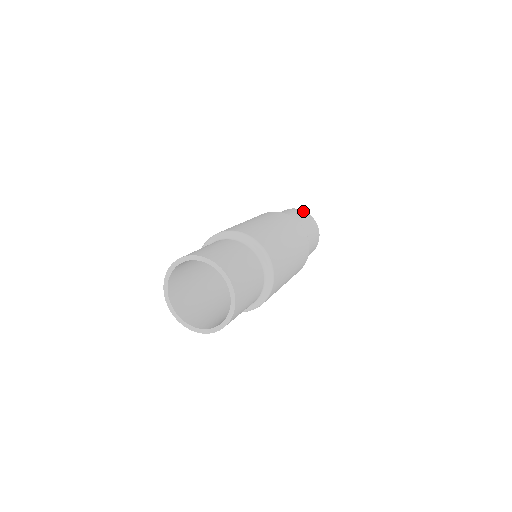
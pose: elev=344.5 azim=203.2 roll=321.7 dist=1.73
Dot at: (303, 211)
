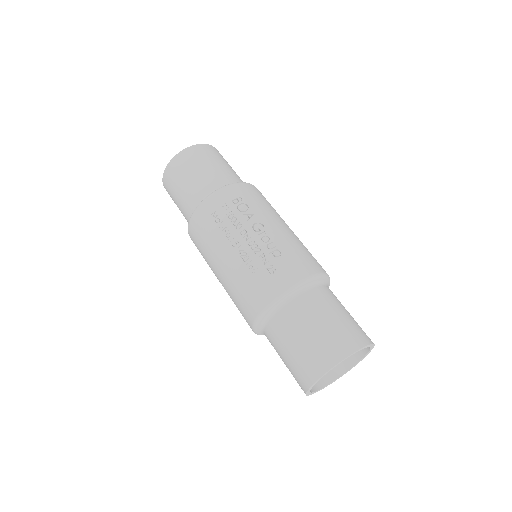
Dot at: (218, 151)
